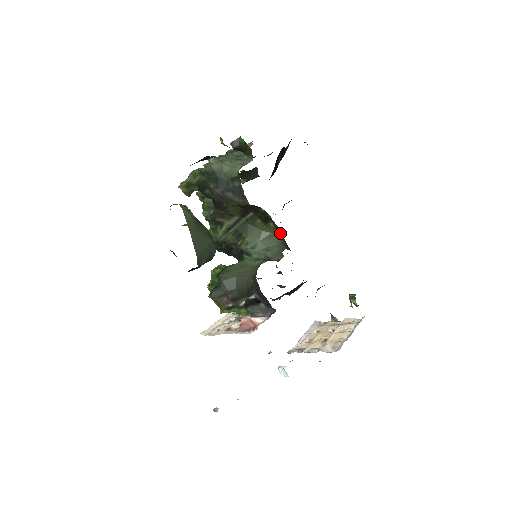
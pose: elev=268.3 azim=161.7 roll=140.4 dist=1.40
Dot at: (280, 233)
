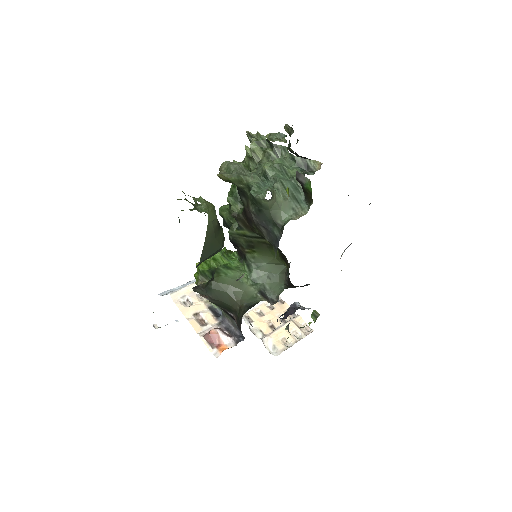
Dot at: (289, 263)
